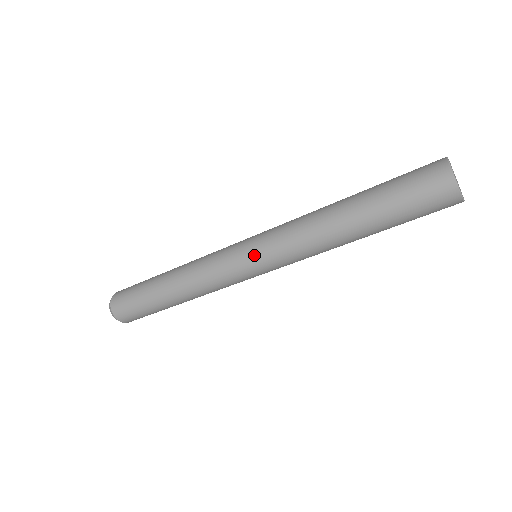
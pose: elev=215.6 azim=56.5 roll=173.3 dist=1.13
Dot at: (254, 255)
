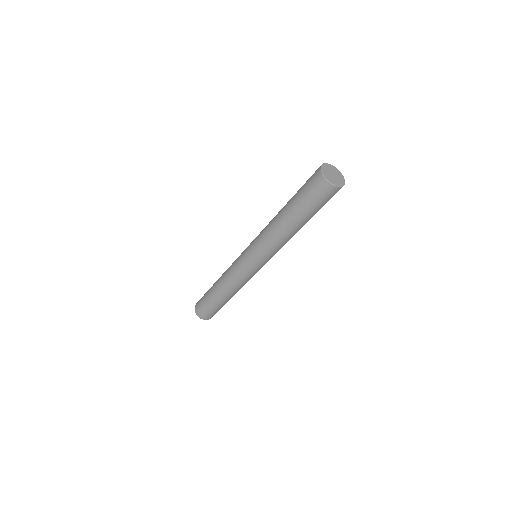
Dot at: (259, 263)
